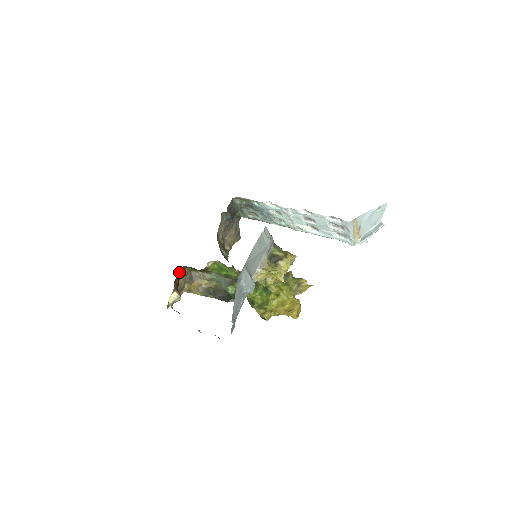
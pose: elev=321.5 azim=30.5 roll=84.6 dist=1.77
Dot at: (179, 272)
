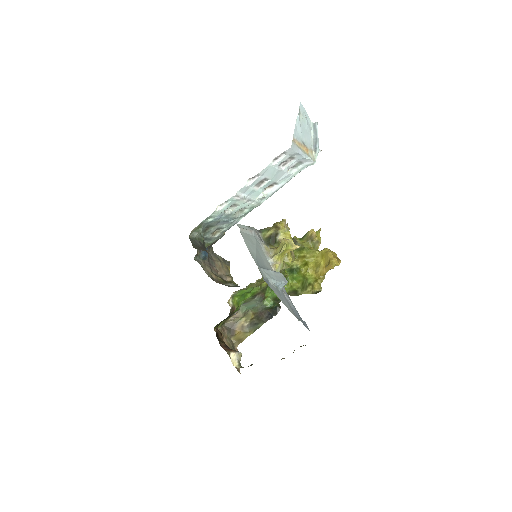
Dot at: (216, 336)
